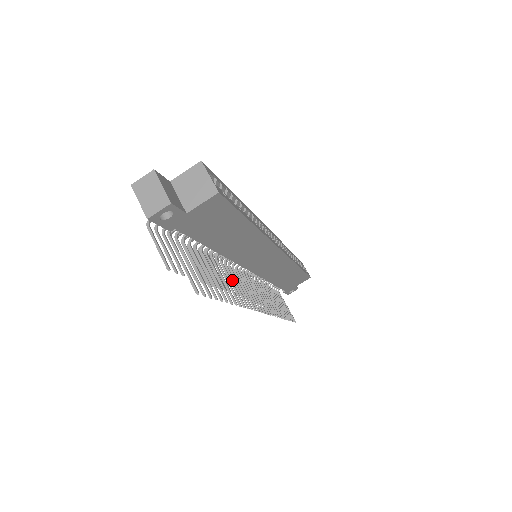
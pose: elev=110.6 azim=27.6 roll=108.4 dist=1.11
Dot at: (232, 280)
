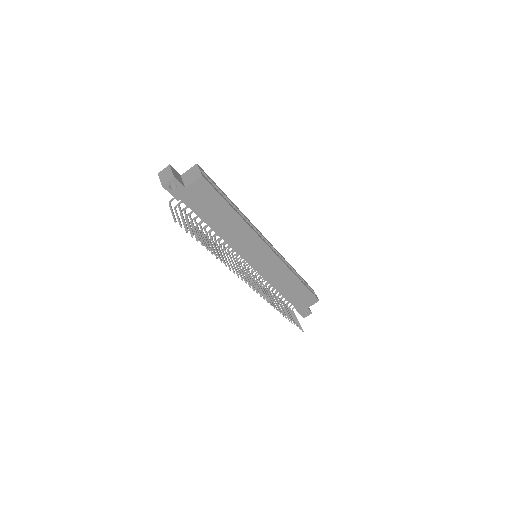
Dot at: occluded
